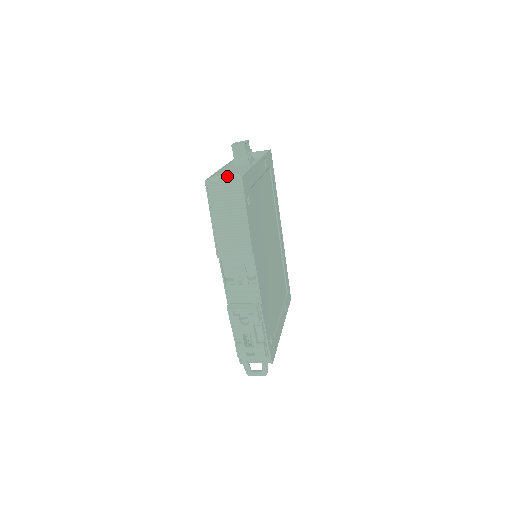
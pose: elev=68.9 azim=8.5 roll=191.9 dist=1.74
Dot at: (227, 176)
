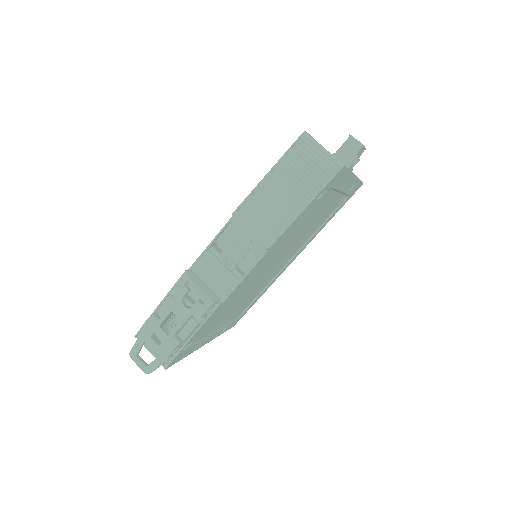
Dot at: (328, 151)
